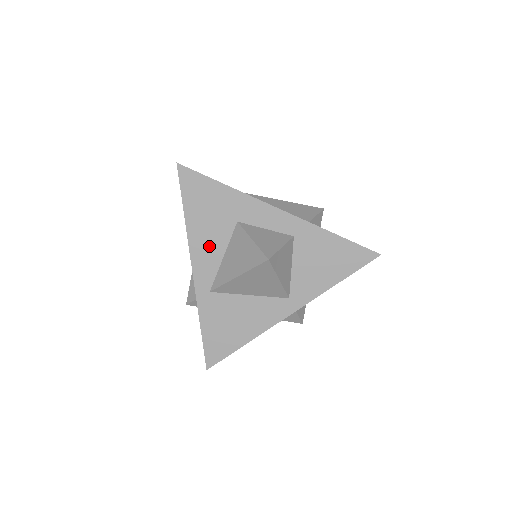
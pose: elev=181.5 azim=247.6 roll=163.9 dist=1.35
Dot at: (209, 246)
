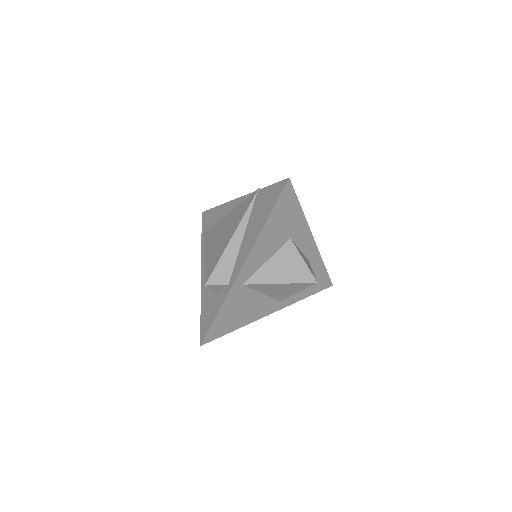
Dot at: (265, 250)
